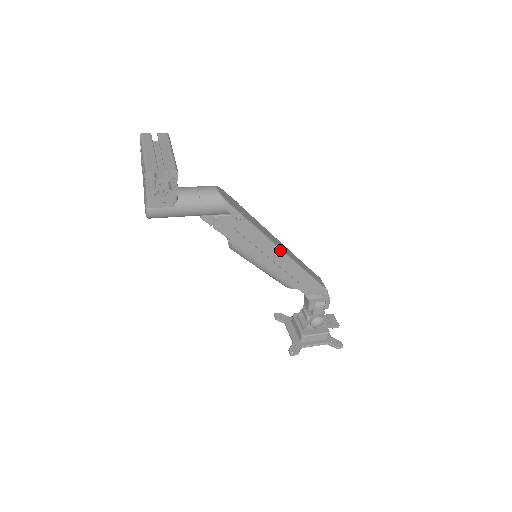
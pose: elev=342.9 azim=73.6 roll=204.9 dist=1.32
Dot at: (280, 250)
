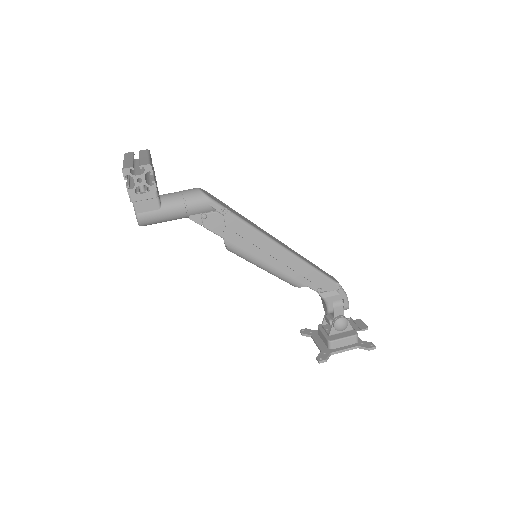
Dot at: (276, 243)
